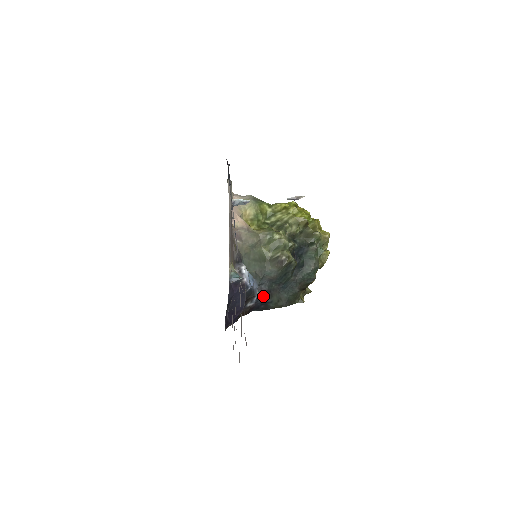
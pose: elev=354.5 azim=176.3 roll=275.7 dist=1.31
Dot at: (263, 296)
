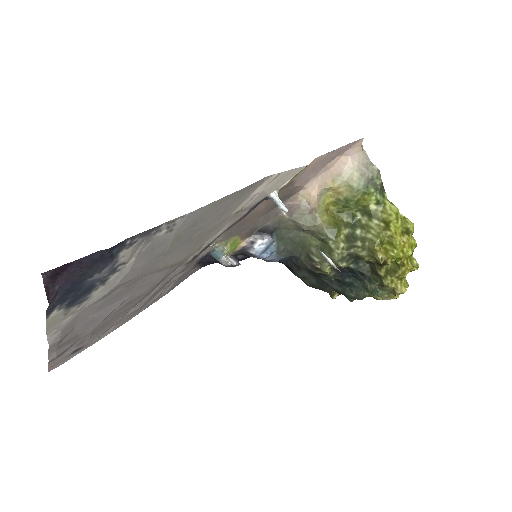
Dot at: (290, 263)
